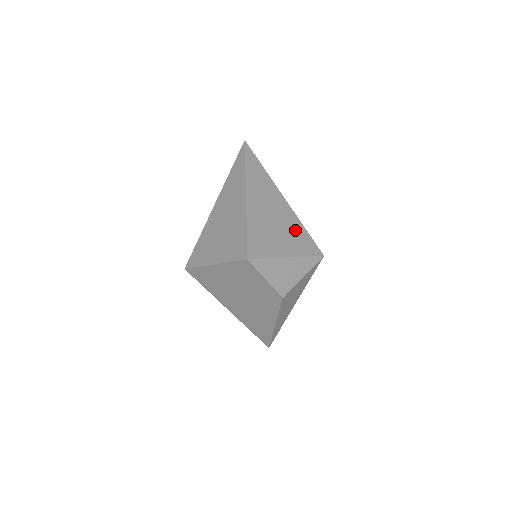
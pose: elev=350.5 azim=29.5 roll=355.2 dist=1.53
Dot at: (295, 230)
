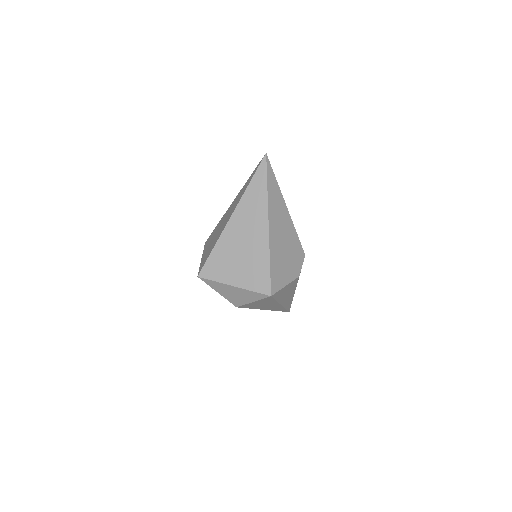
Dot at: (258, 263)
